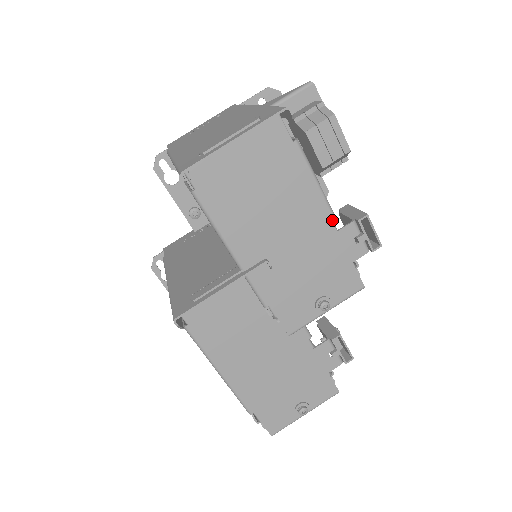
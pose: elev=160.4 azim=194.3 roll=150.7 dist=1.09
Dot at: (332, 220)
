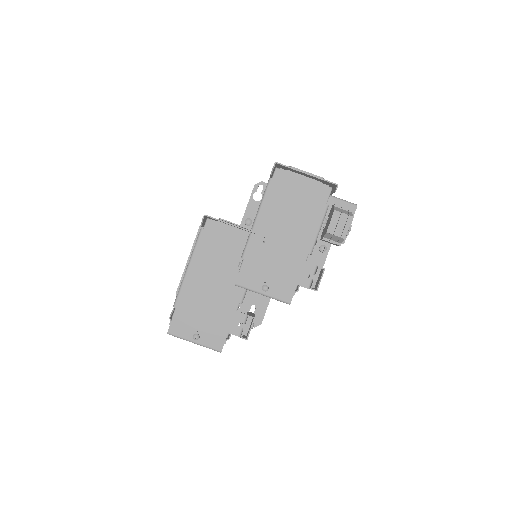
Dot at: occluded
